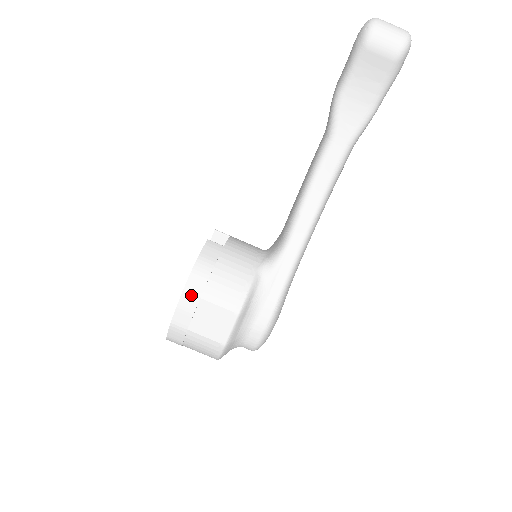
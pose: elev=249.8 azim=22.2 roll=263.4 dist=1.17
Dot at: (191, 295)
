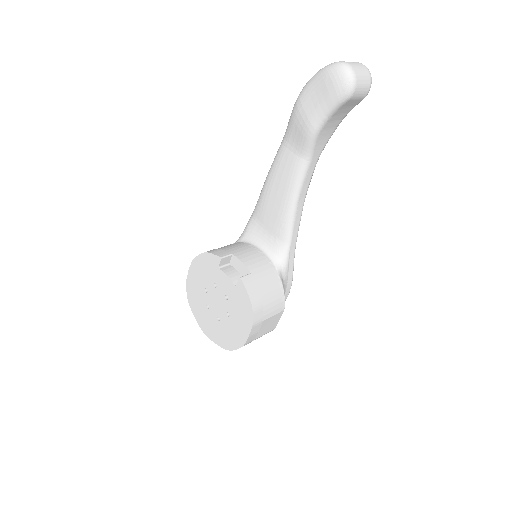
Dot at: (257, 324)
